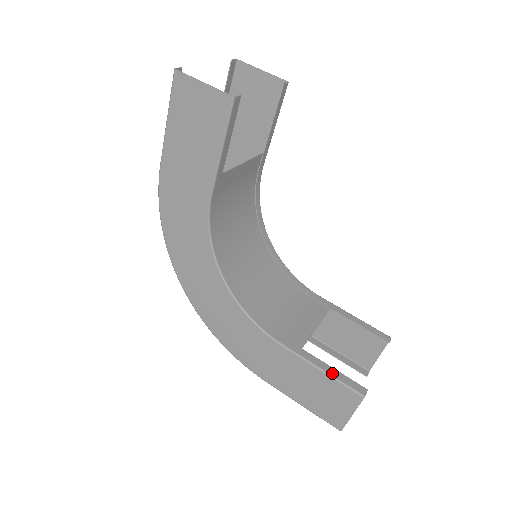
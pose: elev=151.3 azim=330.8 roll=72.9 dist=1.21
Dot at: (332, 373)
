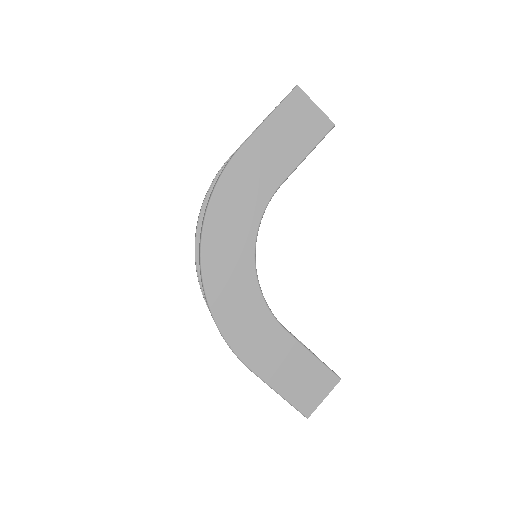
Dot at: occluded
